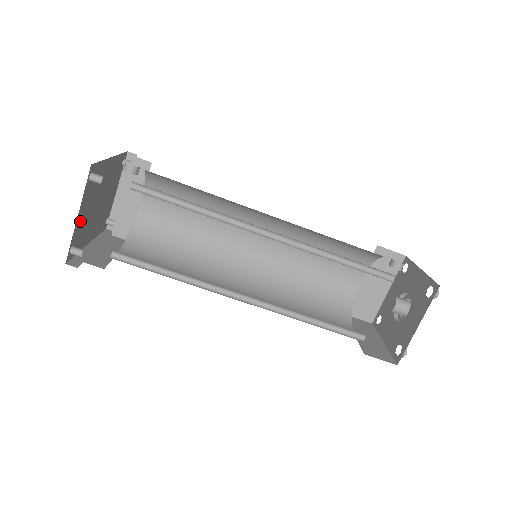
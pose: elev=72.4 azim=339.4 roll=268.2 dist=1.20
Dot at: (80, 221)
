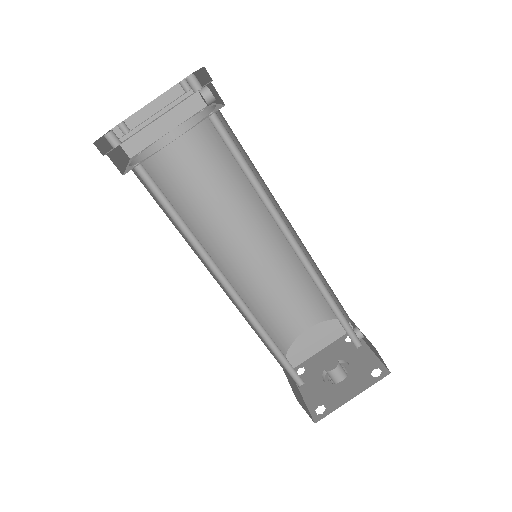
Dot at: occluded
